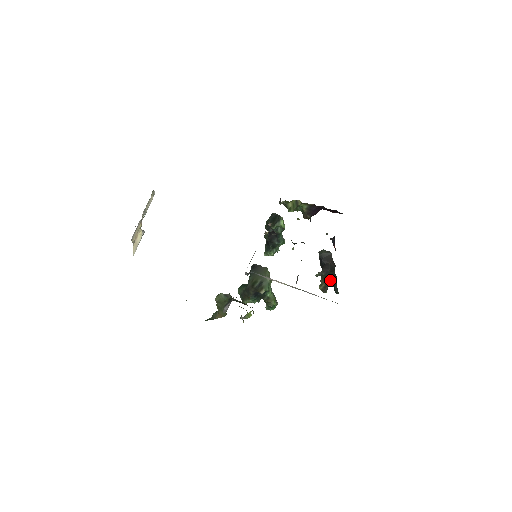
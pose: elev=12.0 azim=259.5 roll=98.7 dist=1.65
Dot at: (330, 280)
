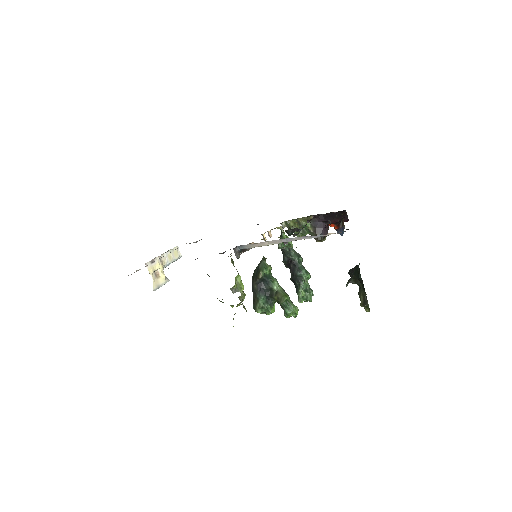
Dot at: (358, 279)
